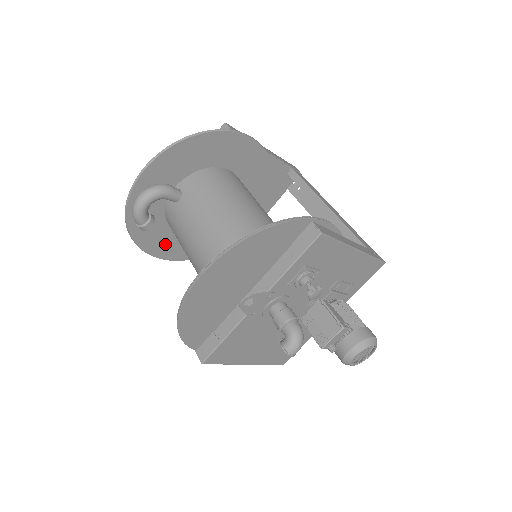
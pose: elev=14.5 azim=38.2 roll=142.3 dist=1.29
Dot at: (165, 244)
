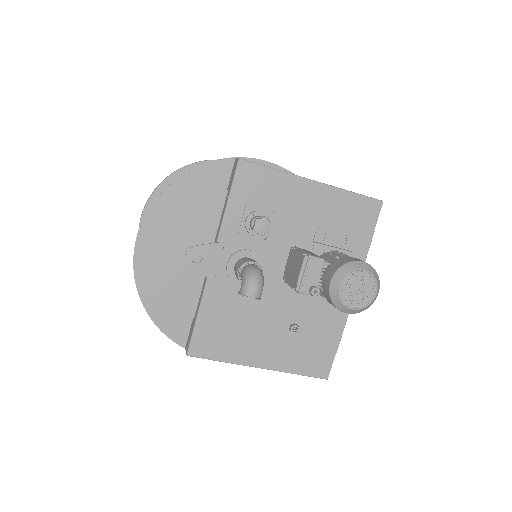
Dot at: occluded
